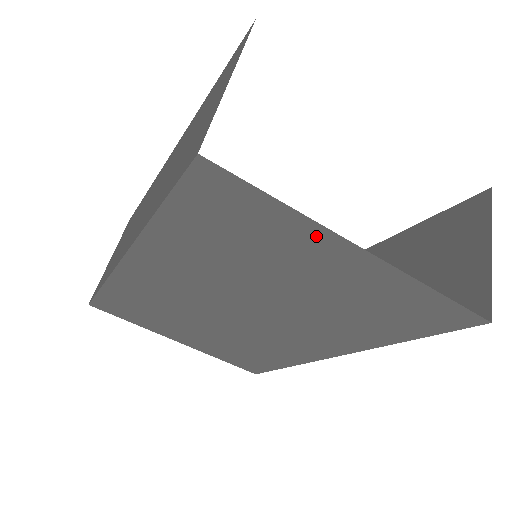
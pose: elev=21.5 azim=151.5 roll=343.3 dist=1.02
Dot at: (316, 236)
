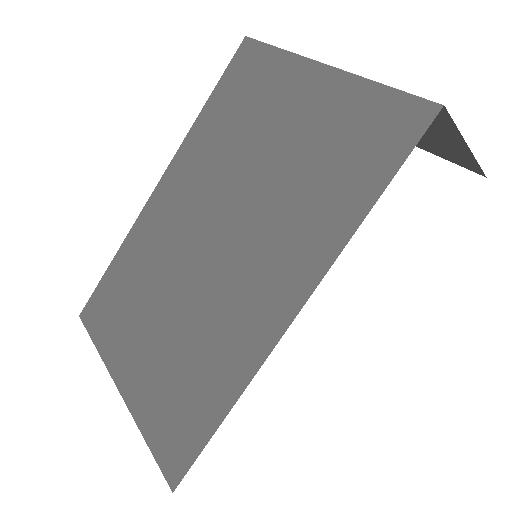
Dot at: (294, 69)
